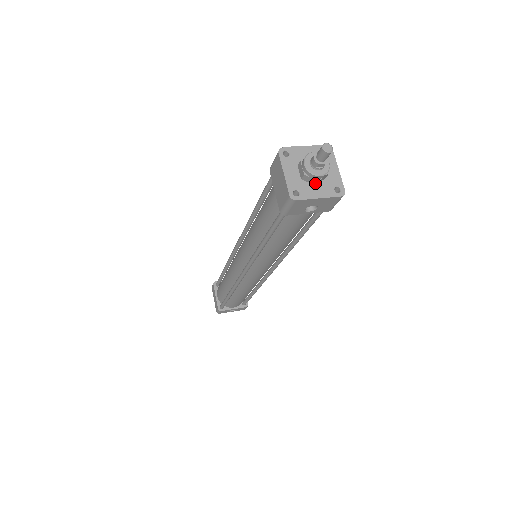
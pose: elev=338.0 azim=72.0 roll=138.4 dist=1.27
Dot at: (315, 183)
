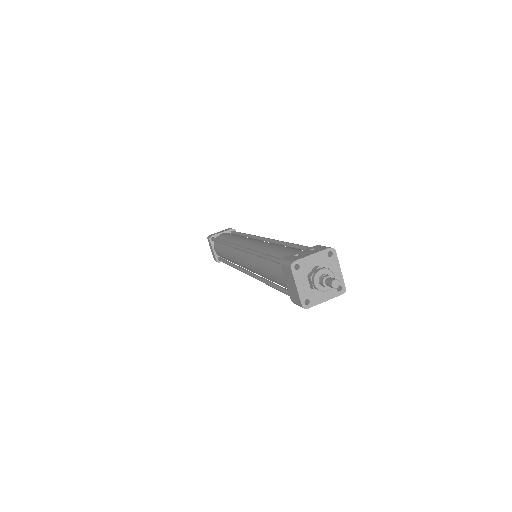
Dot at: occluded
